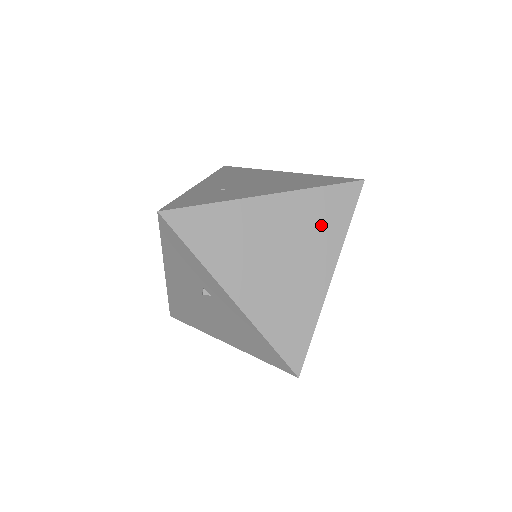
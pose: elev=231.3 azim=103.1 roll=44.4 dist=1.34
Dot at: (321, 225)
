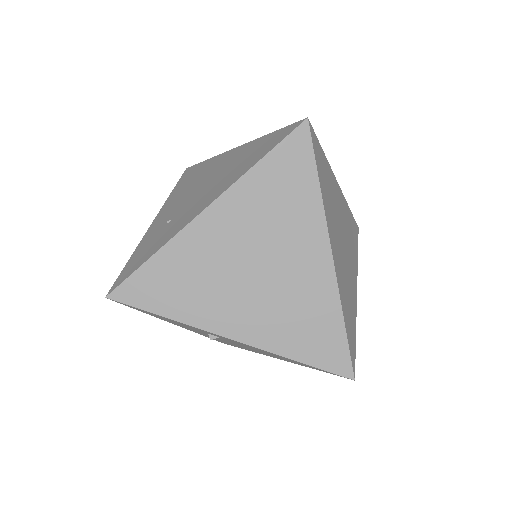
Dot at: (285, 204)
